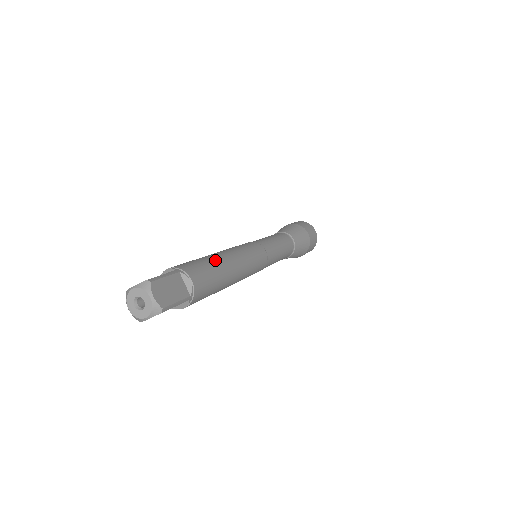
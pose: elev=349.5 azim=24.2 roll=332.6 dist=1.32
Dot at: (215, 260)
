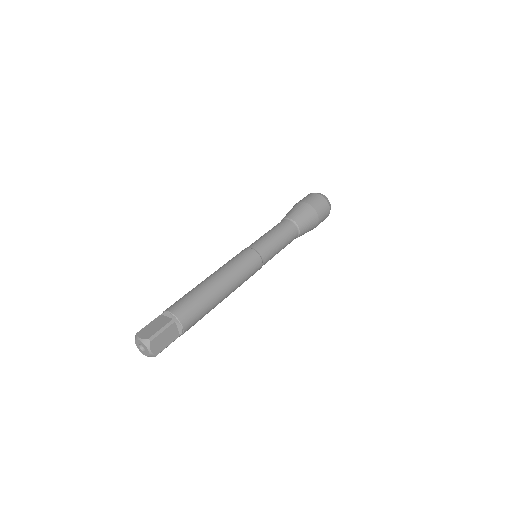
Dot at: (209, 296)
